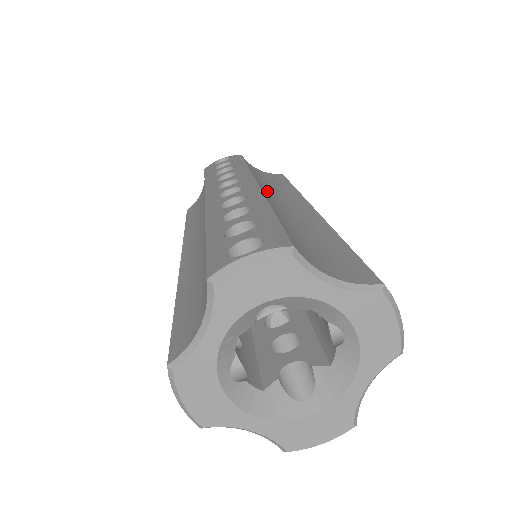
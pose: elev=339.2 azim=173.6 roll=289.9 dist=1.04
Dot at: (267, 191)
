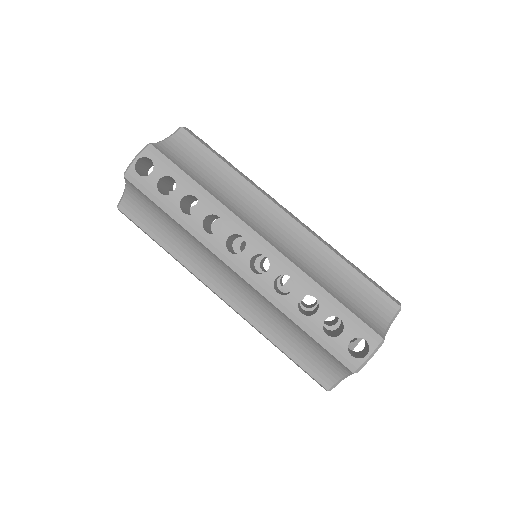
Dot at: (257, 225)
